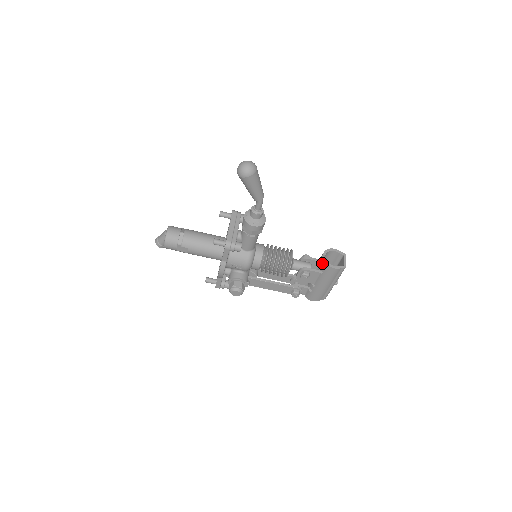
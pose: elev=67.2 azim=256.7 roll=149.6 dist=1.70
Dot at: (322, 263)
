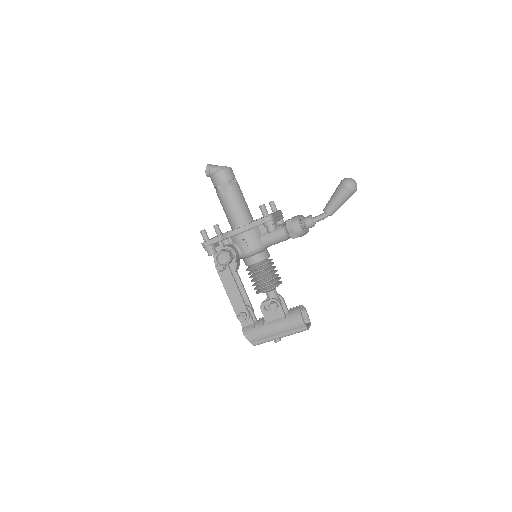
Dot at: (296, 309)
